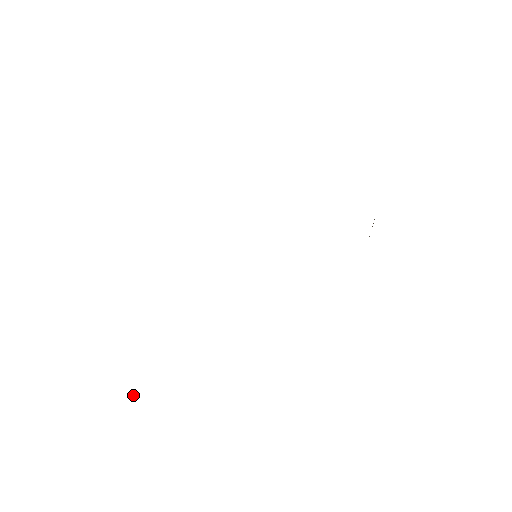
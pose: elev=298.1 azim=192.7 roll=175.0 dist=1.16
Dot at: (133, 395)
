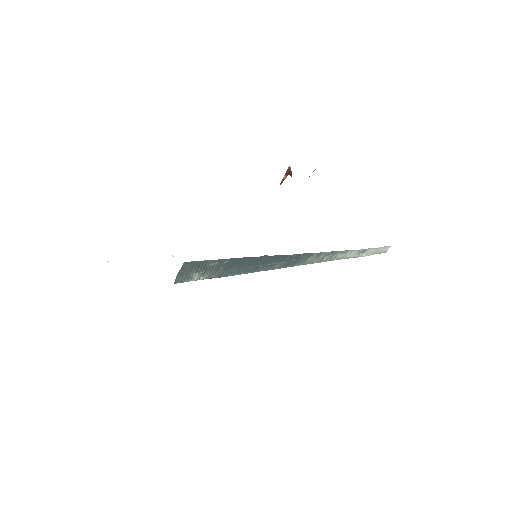
Dot at: (108, 261)
